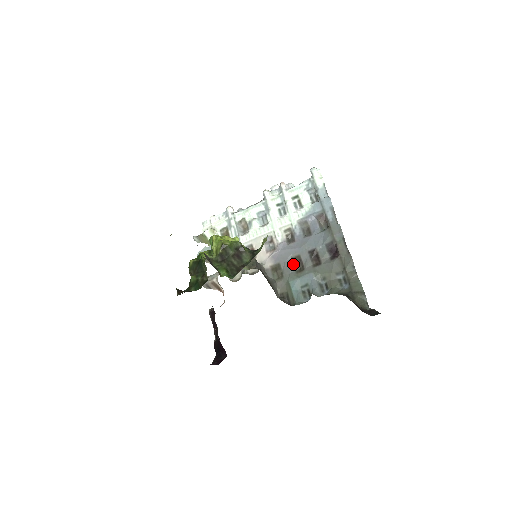
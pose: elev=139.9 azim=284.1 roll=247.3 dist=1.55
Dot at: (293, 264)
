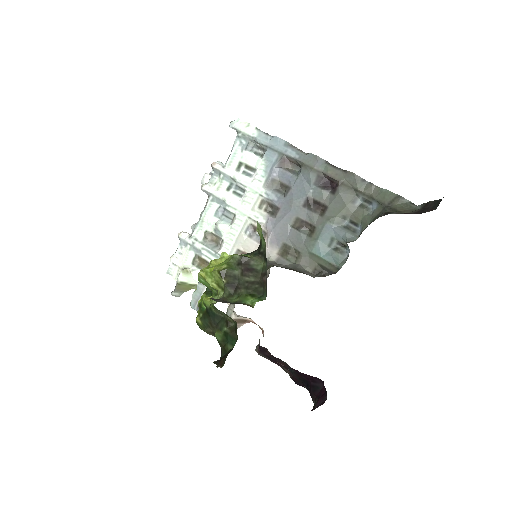
Dot at: (299, 232)
